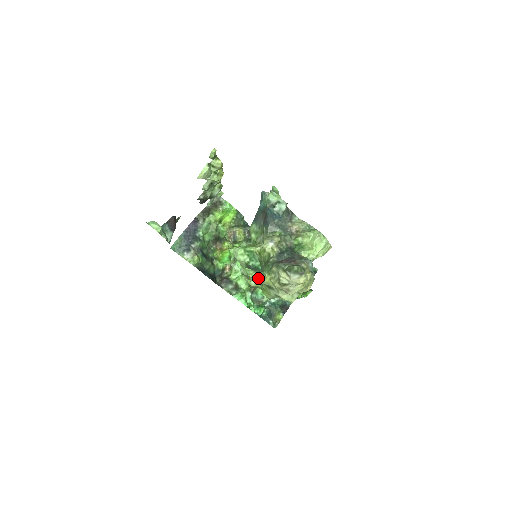
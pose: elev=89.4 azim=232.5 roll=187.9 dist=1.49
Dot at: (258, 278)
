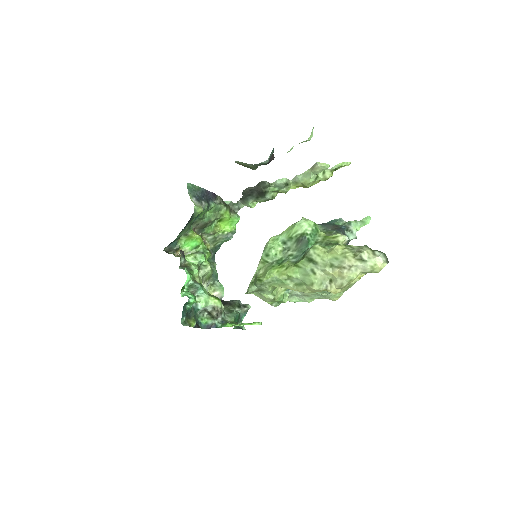
Dot at: (316, 245)
